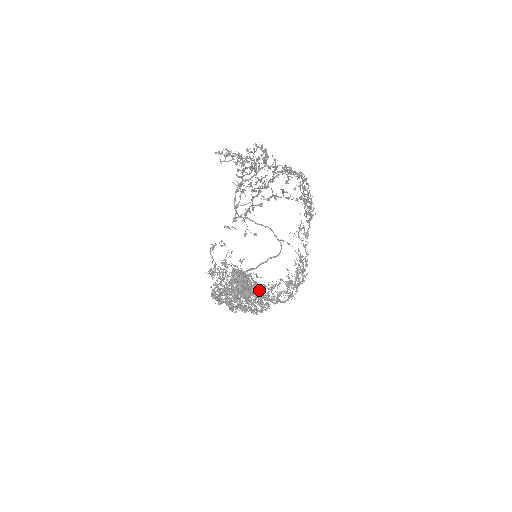
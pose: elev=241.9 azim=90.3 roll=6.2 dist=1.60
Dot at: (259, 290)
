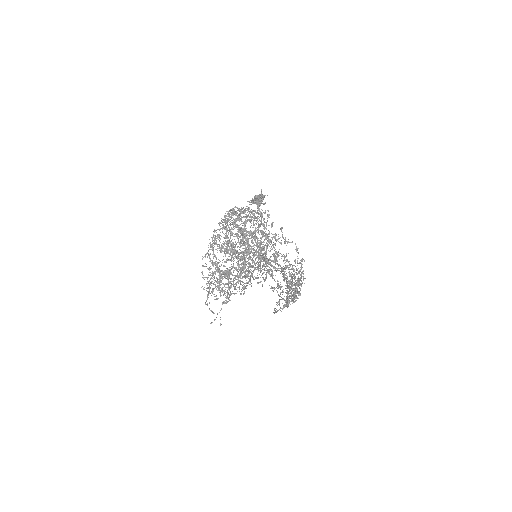
Dot at: (268, 211)
